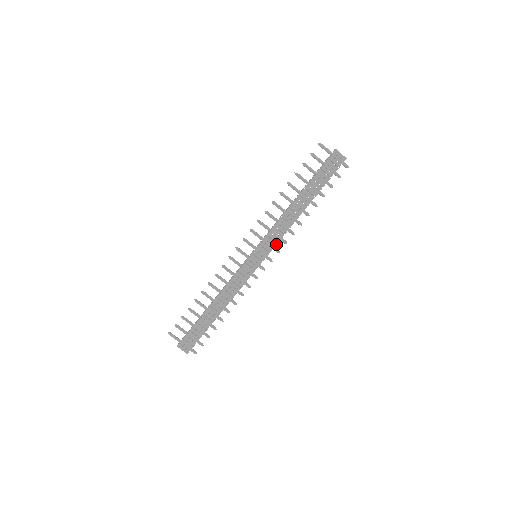
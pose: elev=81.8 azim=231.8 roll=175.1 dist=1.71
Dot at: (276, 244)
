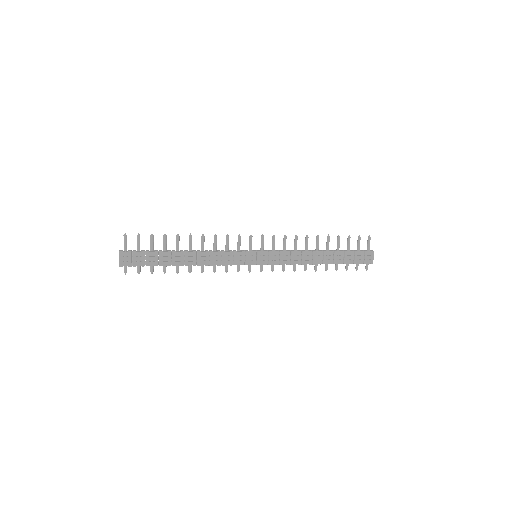
Dot at: (279, 264)
